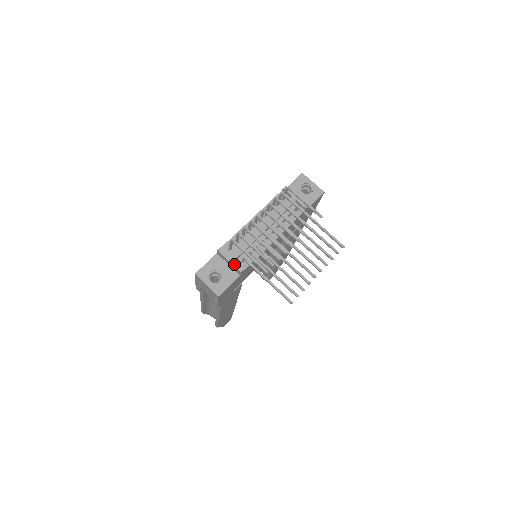
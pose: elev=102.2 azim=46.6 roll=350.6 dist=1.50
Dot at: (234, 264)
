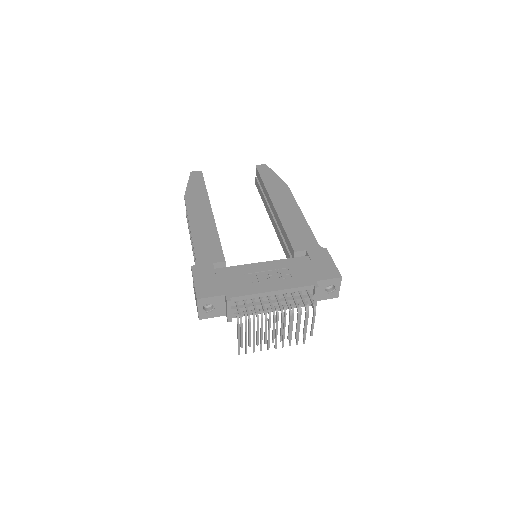
Dot at: (229, 315)
